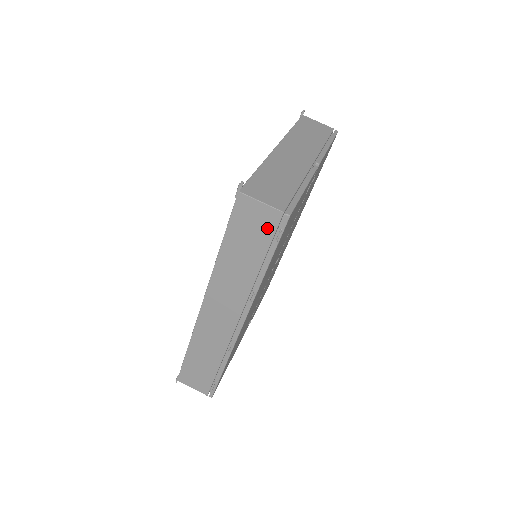
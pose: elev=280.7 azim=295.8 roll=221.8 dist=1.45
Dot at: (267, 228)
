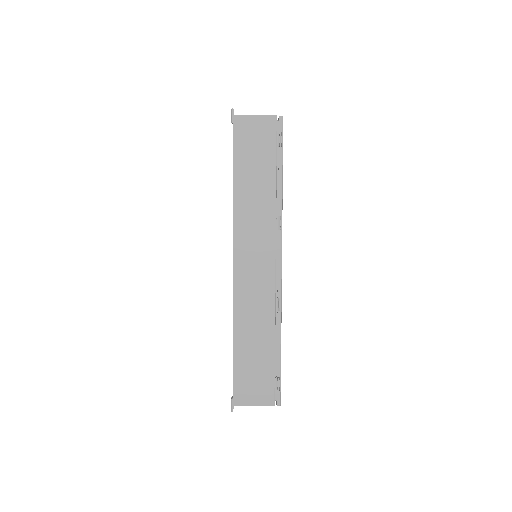
Dot at: (268, 138)
